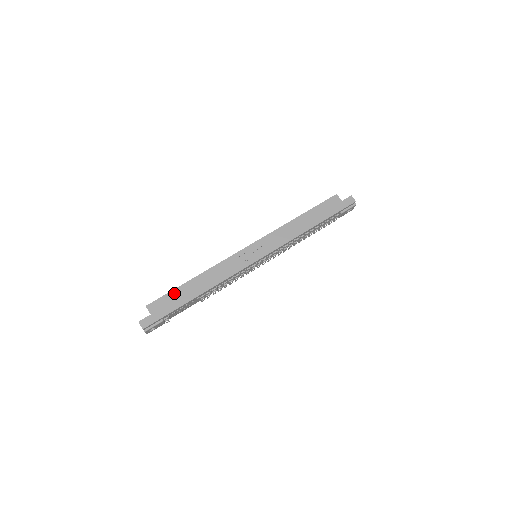
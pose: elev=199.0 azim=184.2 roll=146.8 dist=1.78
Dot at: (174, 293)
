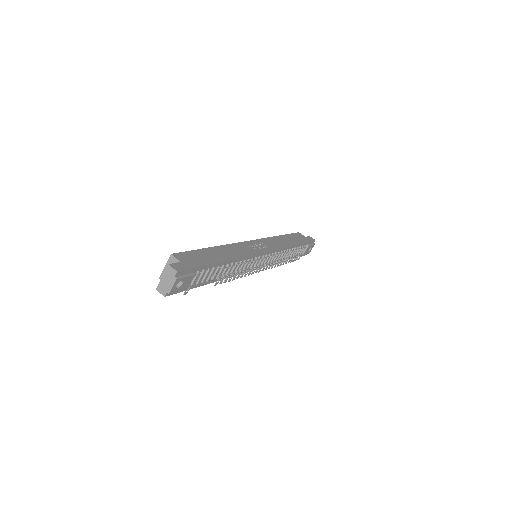
Dot at: (198, 252)
